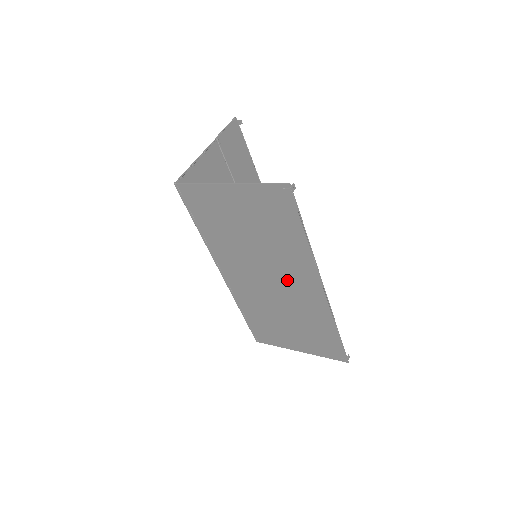
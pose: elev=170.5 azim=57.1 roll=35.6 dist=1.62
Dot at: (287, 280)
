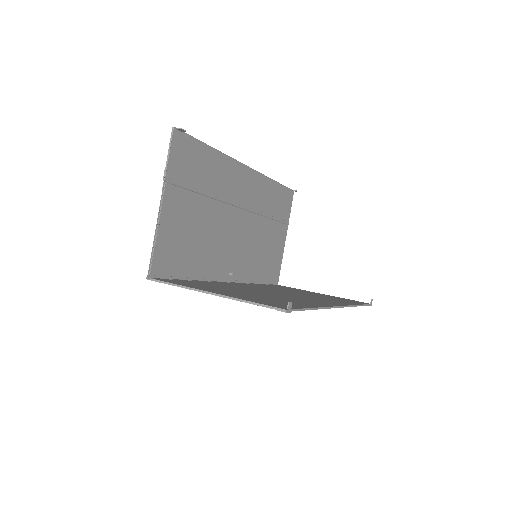
Dot at: occluded
